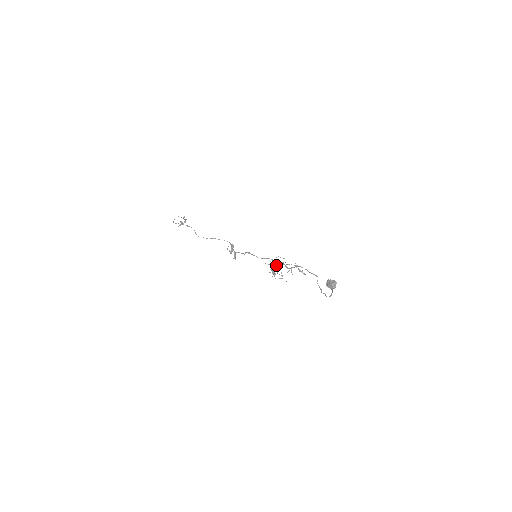
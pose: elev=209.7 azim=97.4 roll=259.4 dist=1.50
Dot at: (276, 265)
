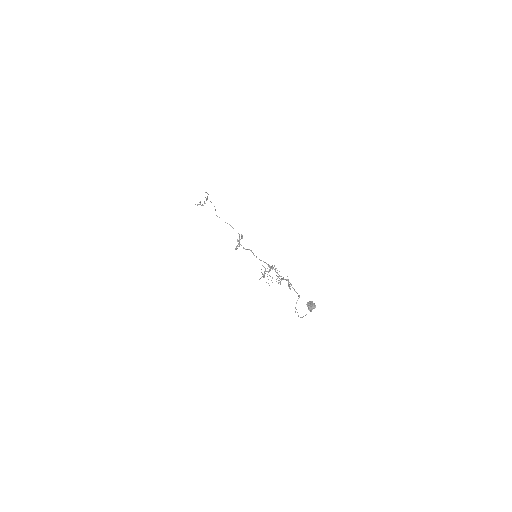
Dot at: occluded
